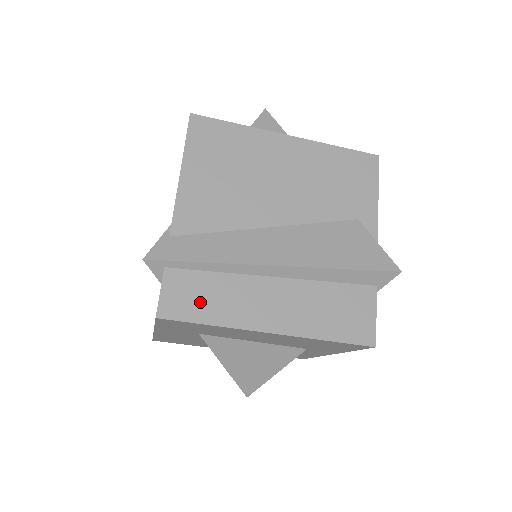
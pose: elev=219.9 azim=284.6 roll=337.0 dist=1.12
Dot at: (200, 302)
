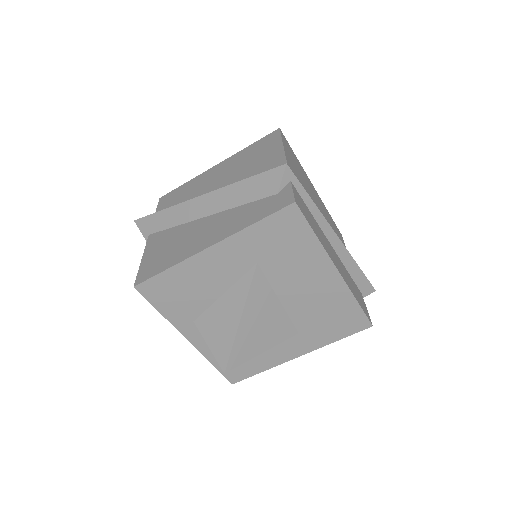
Dot at: (309, 218)
